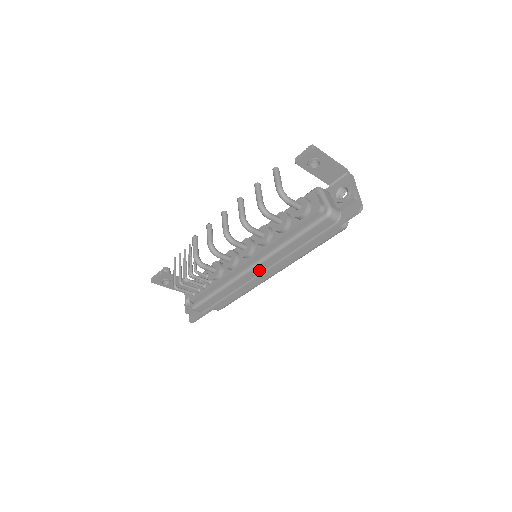
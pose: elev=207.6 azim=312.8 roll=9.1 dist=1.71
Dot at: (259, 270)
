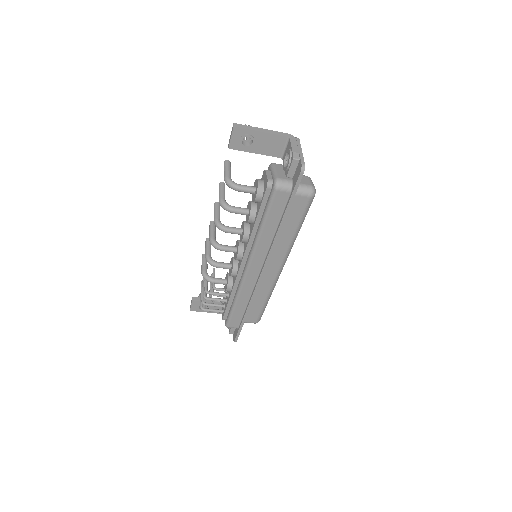
Dot at: (256, 268)
